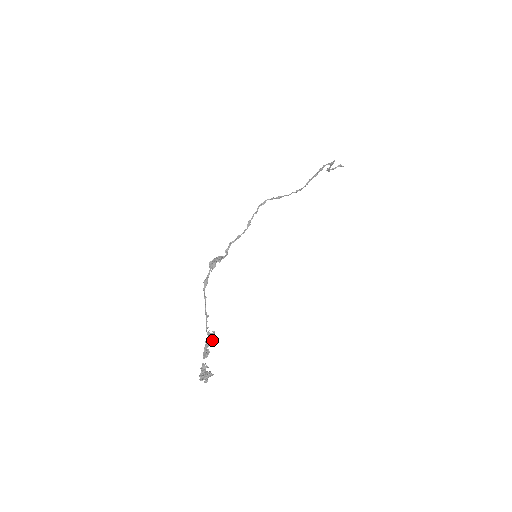
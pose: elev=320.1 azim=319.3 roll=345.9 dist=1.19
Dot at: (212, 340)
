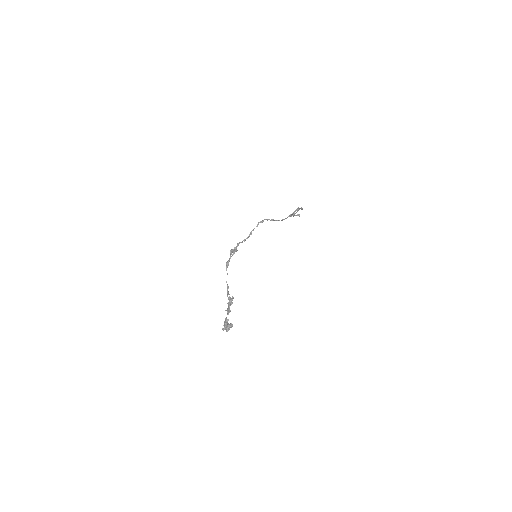
Dot at: occluded
